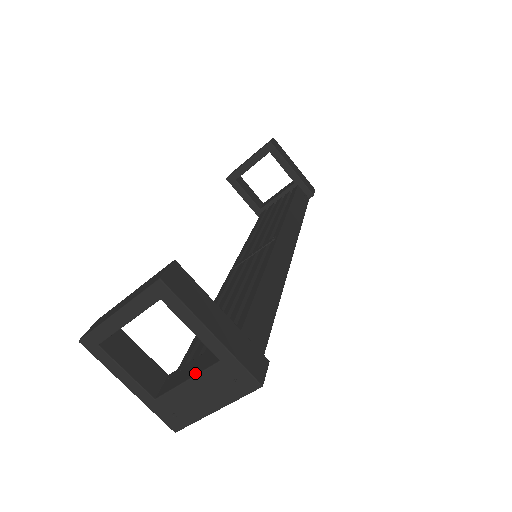
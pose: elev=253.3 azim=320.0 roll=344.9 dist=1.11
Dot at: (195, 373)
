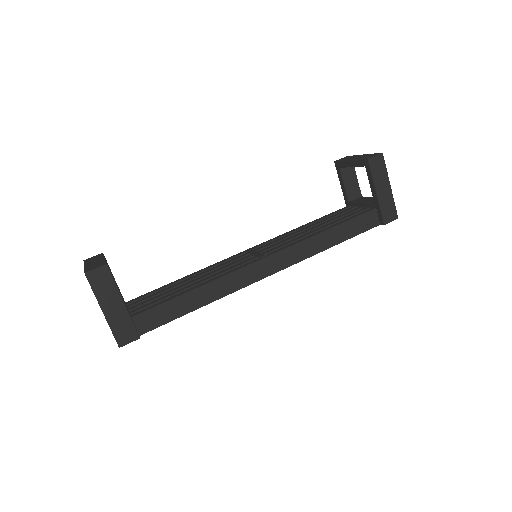
Dot at: occluded
